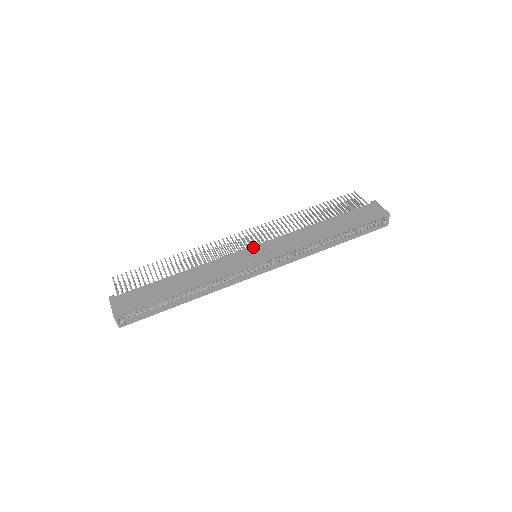
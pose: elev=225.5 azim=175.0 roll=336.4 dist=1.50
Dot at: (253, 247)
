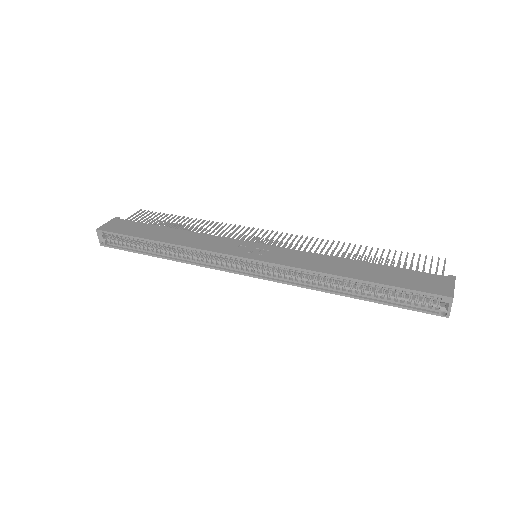
Dot at: (258, 244)
